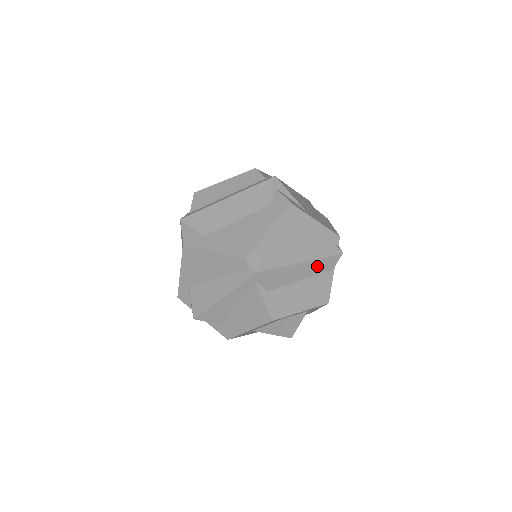
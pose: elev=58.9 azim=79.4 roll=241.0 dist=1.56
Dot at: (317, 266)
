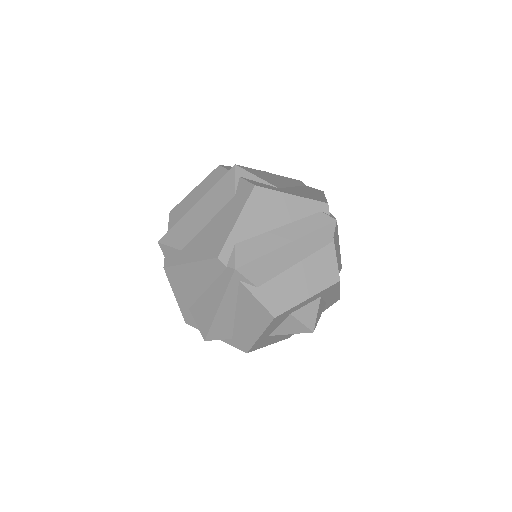
Dot at: (309, 243)
